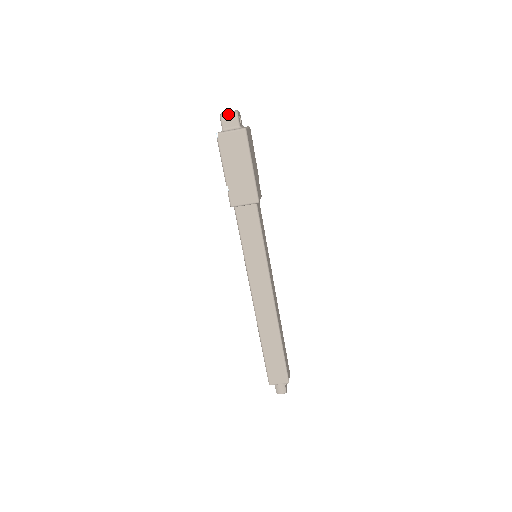
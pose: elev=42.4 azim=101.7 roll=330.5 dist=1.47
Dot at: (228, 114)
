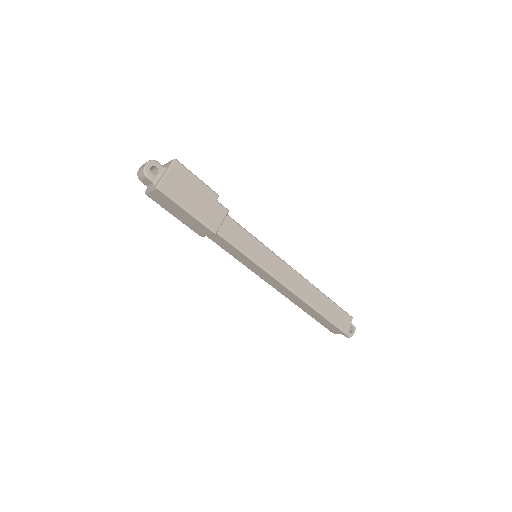
Dot at: (140, 174)
